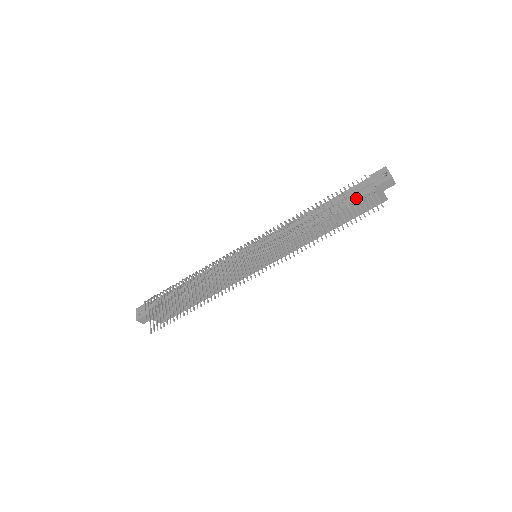
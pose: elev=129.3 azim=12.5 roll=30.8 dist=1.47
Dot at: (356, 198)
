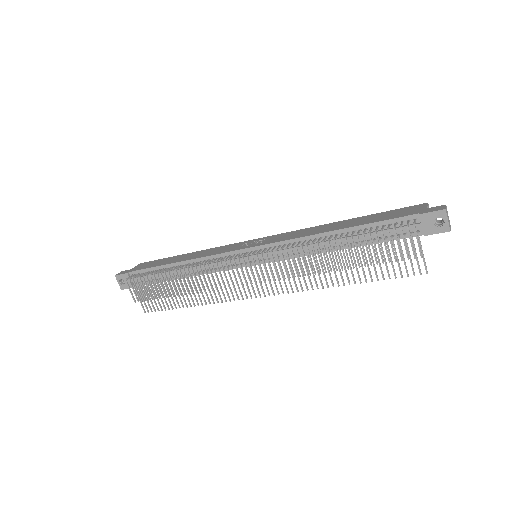
Dot at: (394, 239)
